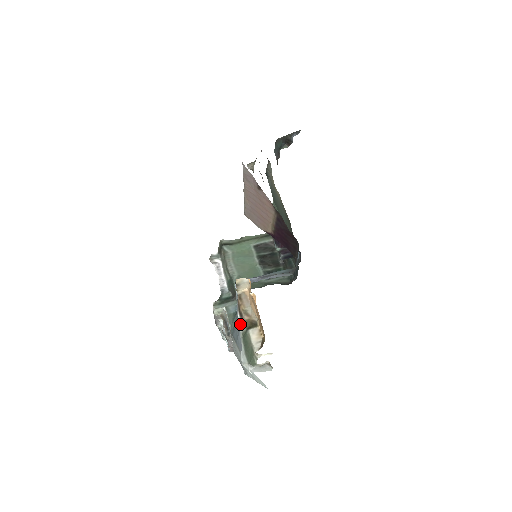
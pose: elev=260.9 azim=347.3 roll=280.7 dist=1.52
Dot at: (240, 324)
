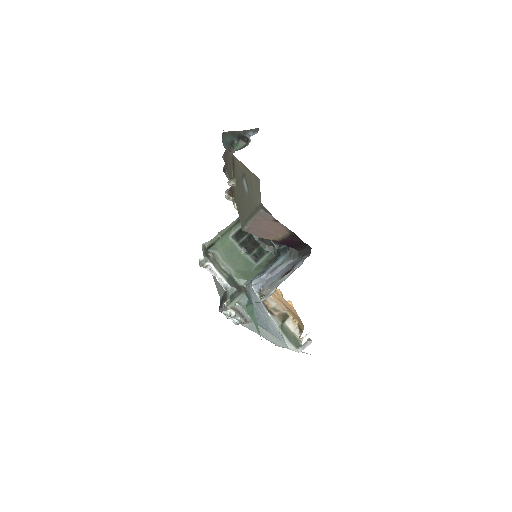
Dot at: (274, 320)
